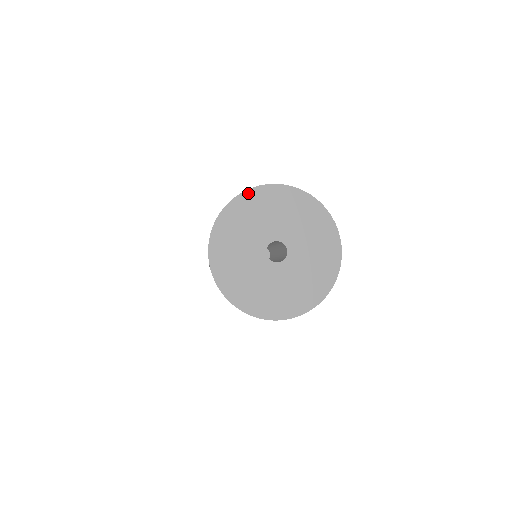
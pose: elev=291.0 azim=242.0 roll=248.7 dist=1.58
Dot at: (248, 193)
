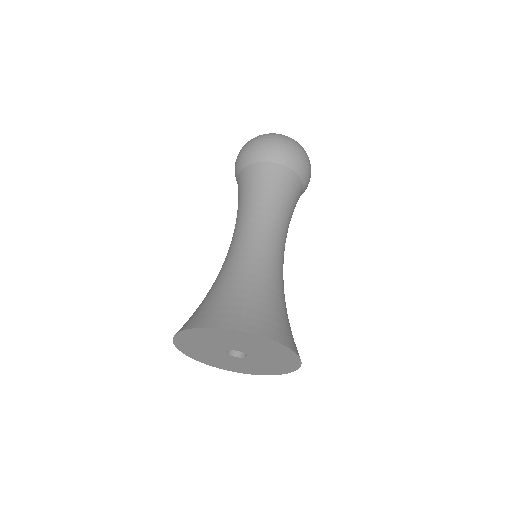
Dot at: (244, 333)
